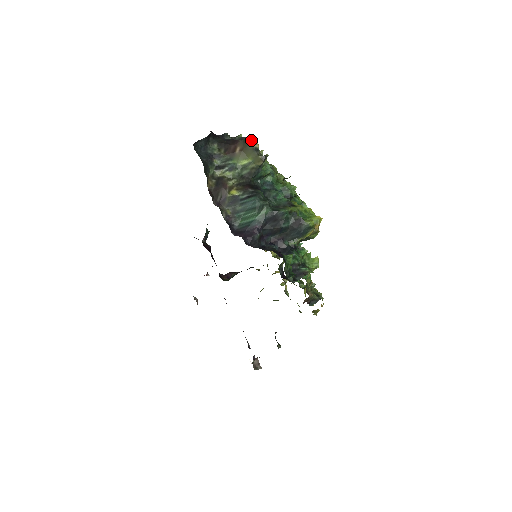
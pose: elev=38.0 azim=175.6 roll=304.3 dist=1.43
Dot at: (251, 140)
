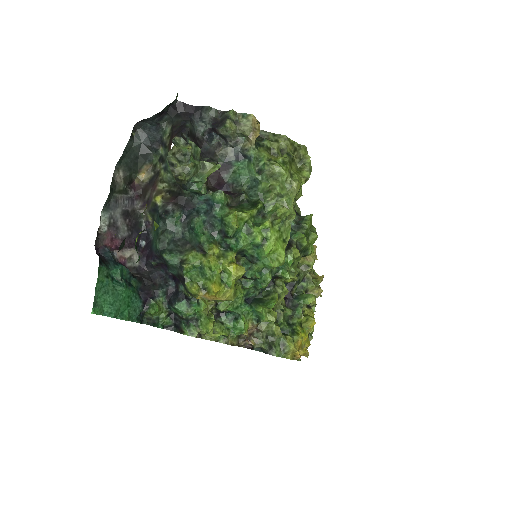
Dot at: (252, 119)
